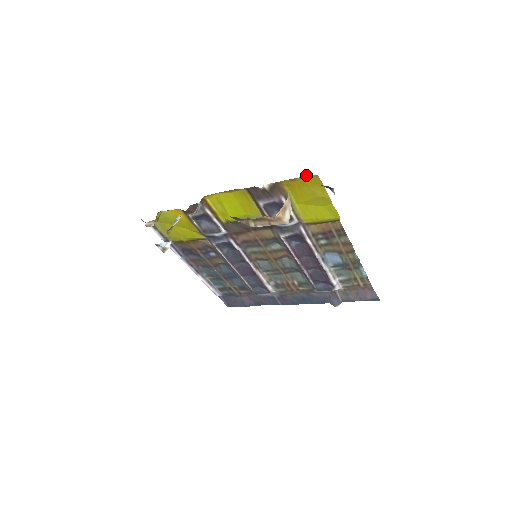
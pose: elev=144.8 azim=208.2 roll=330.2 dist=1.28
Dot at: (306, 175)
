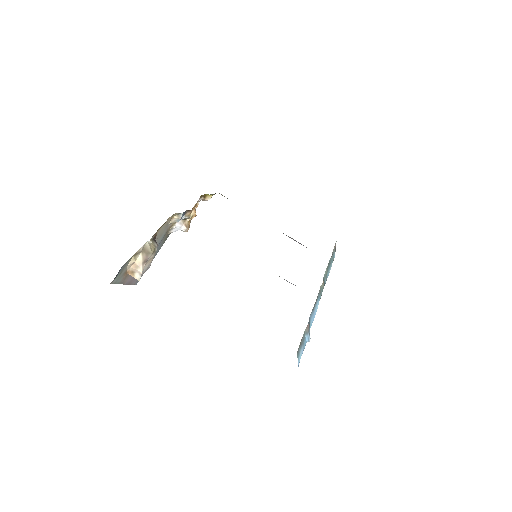
Dot at: occluded
